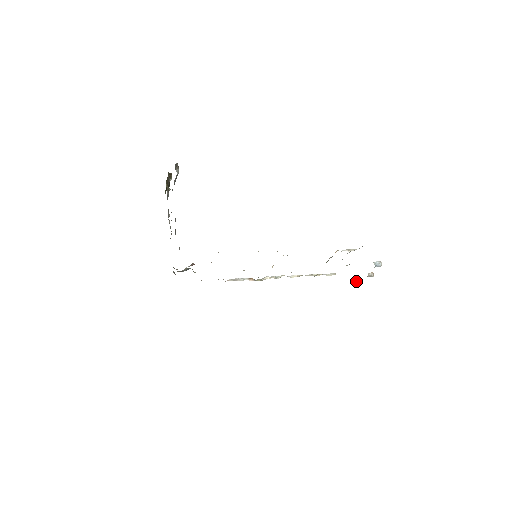
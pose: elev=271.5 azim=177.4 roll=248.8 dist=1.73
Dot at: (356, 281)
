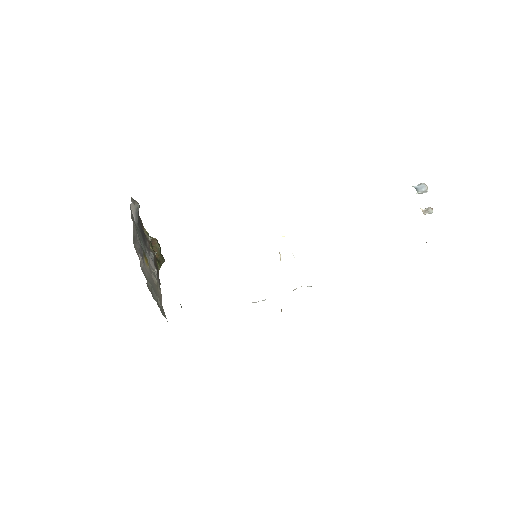
Dot at: (426, 242)
